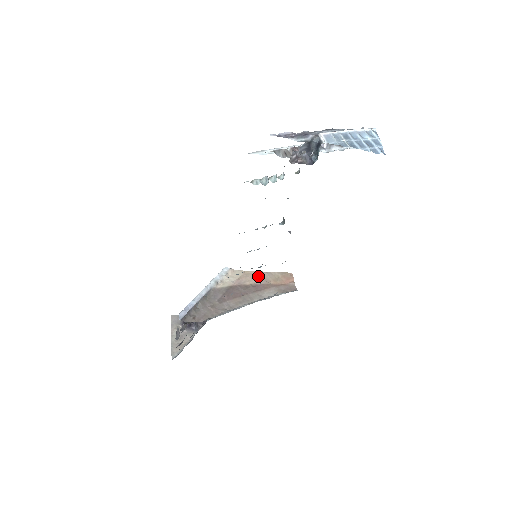
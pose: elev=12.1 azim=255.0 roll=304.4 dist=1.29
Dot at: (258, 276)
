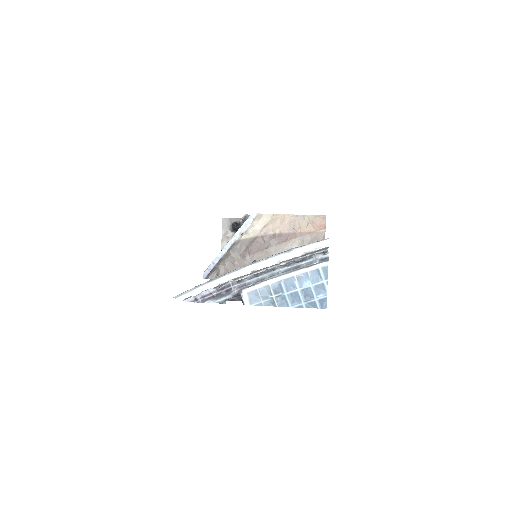
Dot at: (286, 222)
